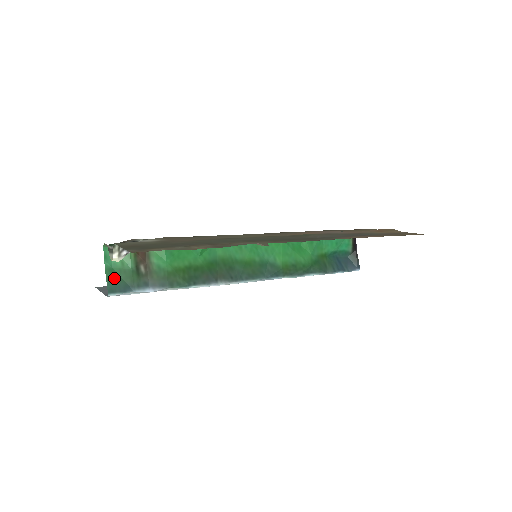
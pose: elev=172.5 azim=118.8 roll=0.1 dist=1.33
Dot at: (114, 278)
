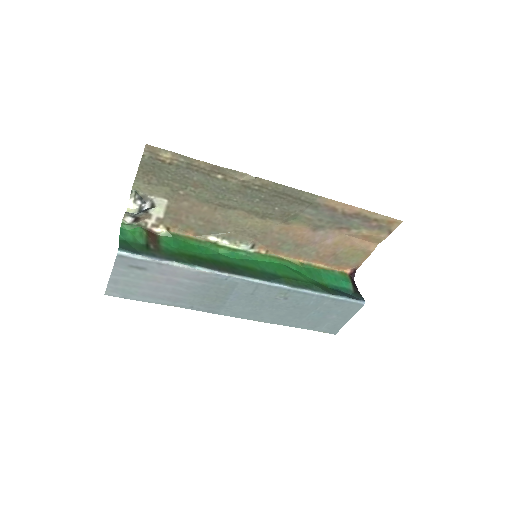
Dot at: (126, 245)
